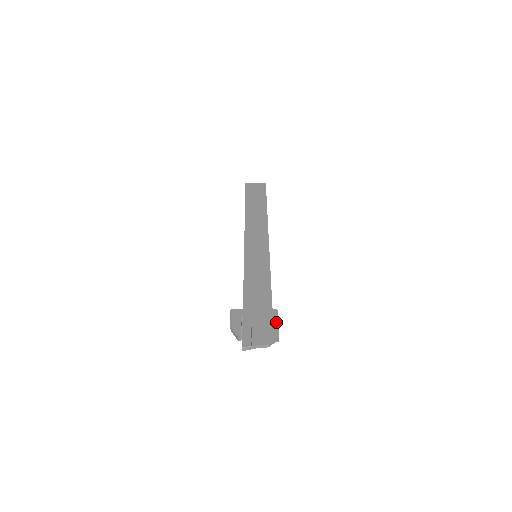
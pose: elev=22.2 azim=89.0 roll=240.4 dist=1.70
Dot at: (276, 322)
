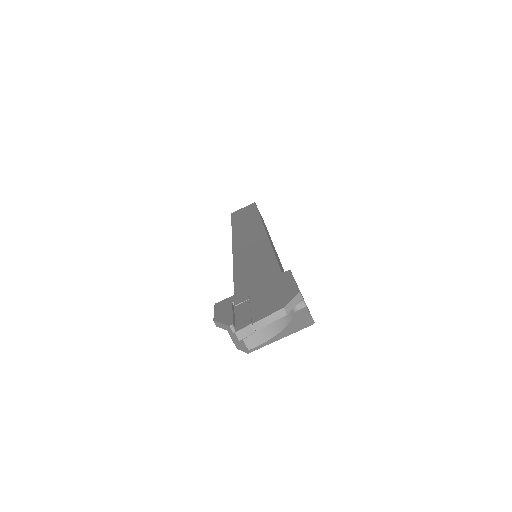
Dot at: (290, 281)
